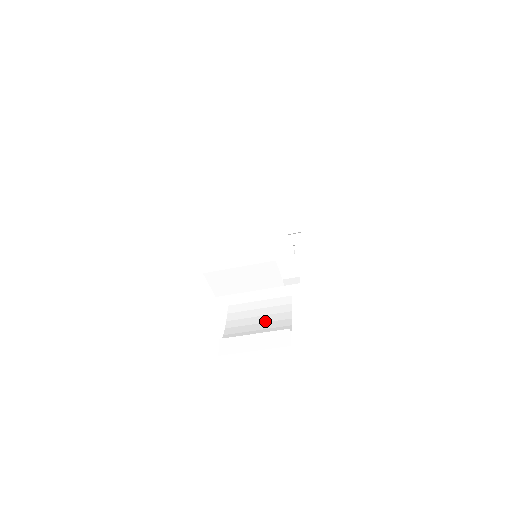
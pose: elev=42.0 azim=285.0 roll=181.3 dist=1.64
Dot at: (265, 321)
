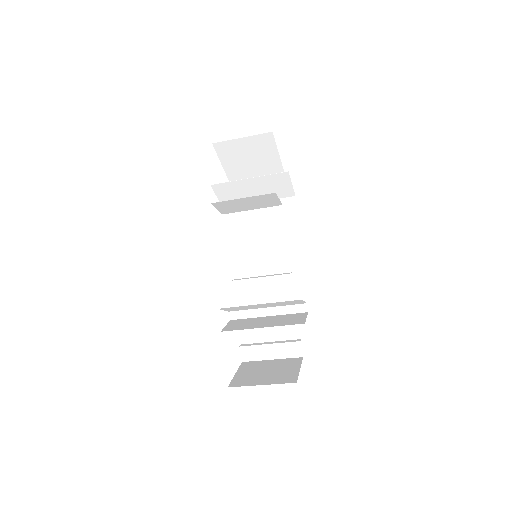
Dot at: occluded
